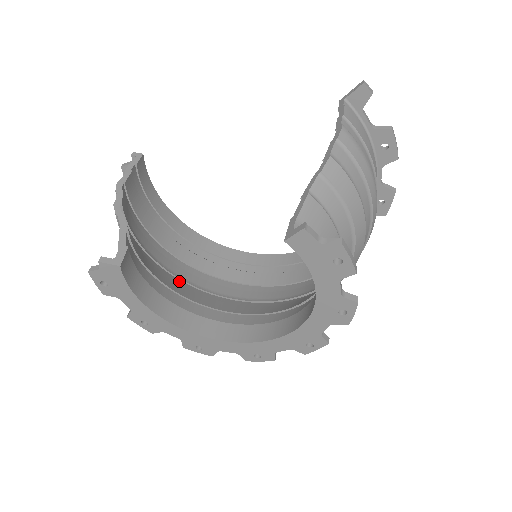
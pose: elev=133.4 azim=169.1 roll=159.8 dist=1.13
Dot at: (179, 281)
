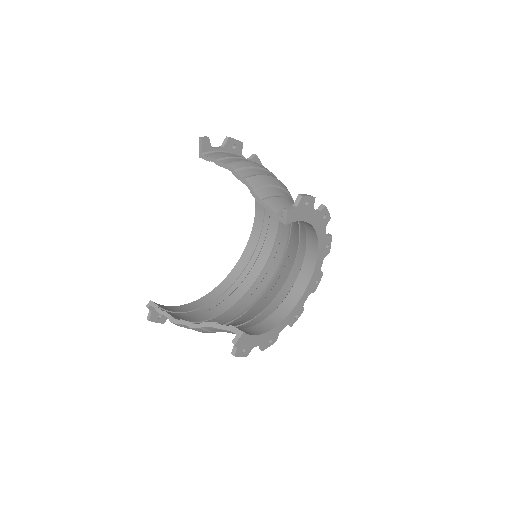
Dot at: (244, 315)
